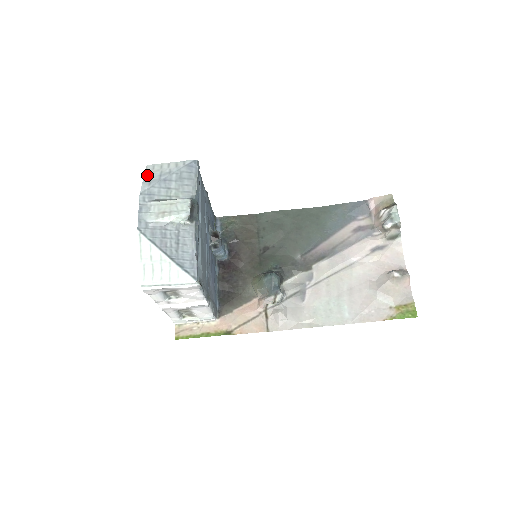
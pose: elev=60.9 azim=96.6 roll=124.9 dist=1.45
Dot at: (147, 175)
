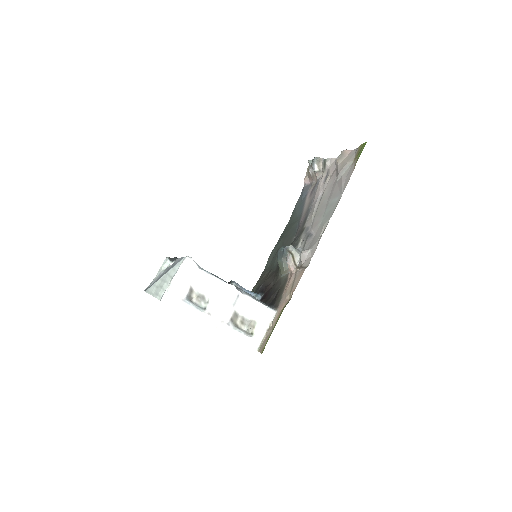
Dot at: occluded
